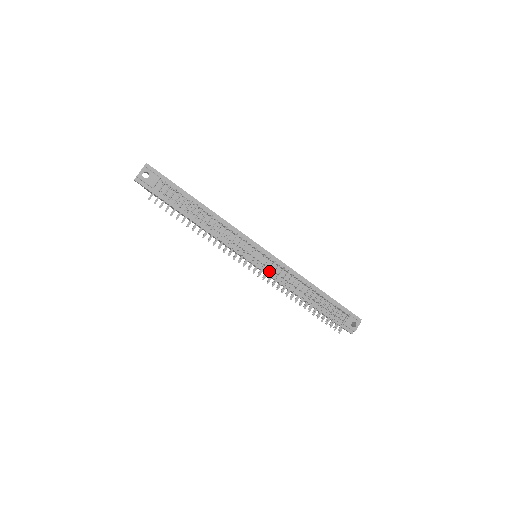
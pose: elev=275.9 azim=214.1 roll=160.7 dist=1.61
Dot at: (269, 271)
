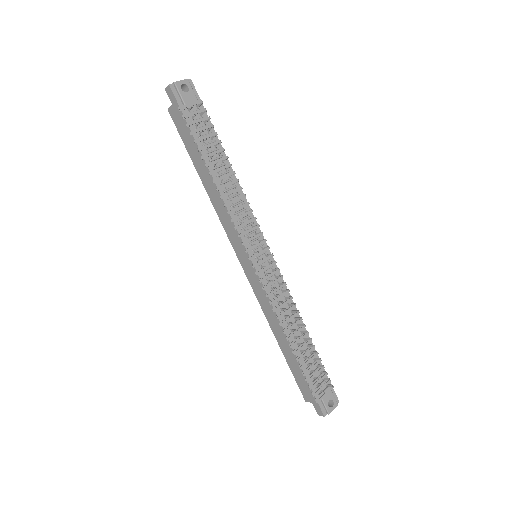
Dot at: (270, 275)
